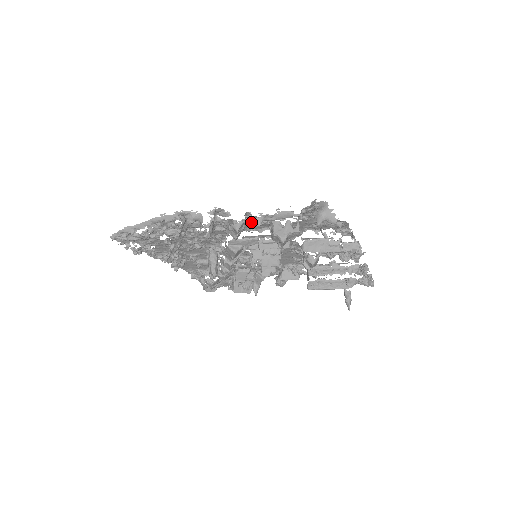
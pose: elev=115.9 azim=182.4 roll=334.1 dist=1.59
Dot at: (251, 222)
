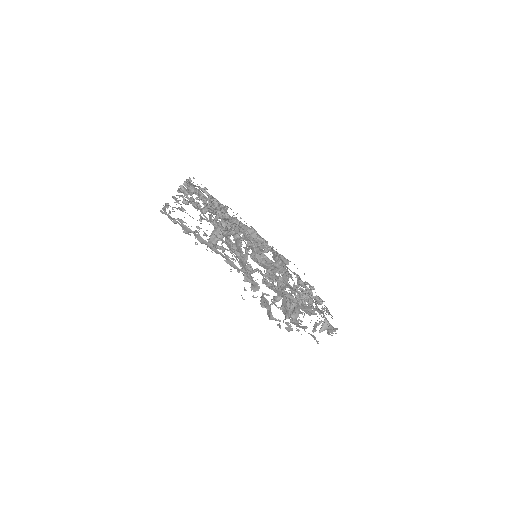
Dot at: occluded
